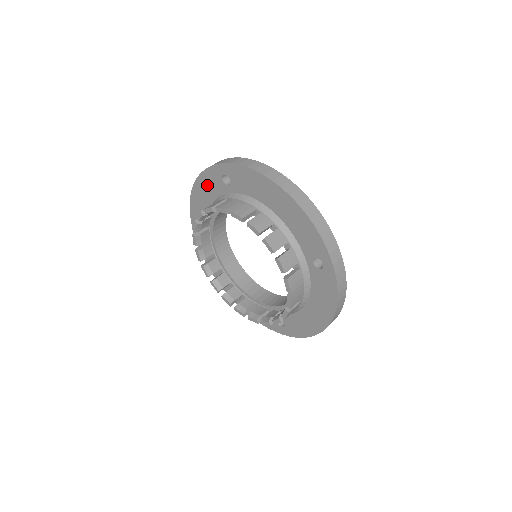
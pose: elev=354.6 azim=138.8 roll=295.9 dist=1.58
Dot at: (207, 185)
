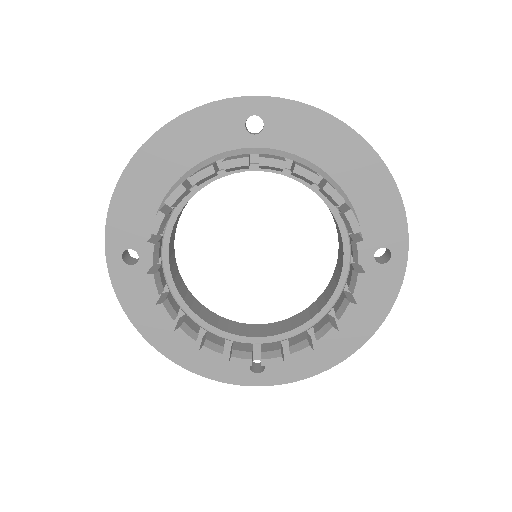
Dot at: (199, 131)
